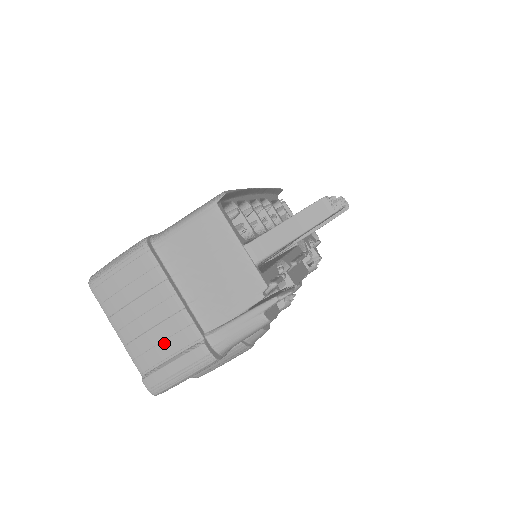
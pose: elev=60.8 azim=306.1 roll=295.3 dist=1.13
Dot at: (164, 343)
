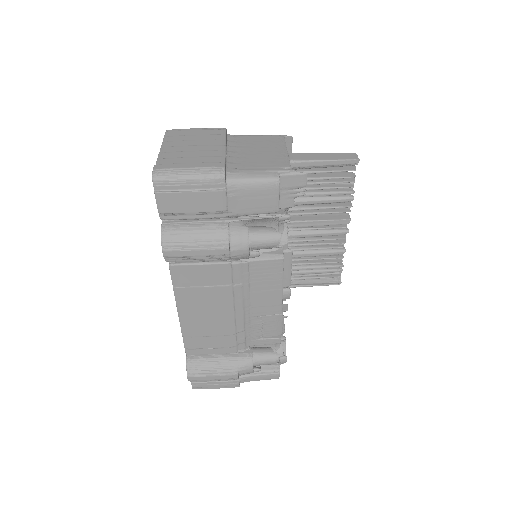
Dot at: (193, 158)
